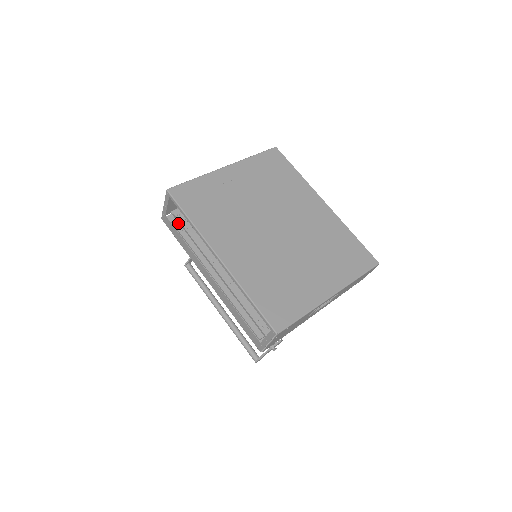
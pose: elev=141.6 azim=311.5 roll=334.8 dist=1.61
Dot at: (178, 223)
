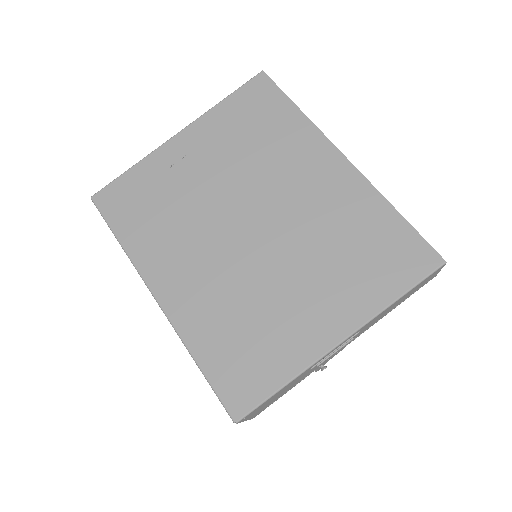
Dot at: occluded
